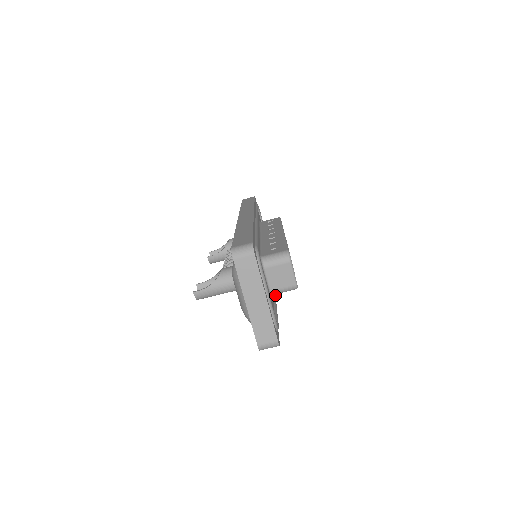
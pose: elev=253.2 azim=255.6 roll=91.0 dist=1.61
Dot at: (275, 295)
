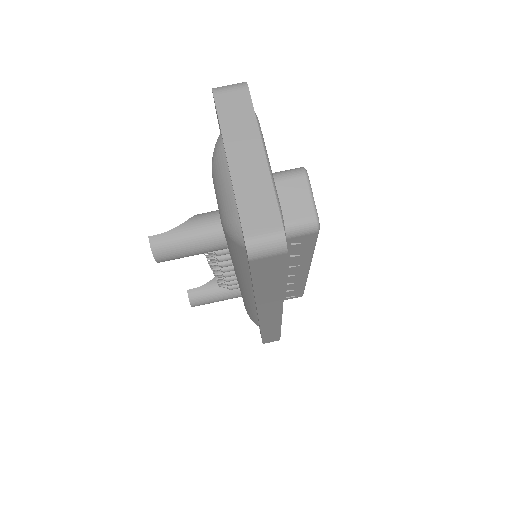
Dot at: occluded
